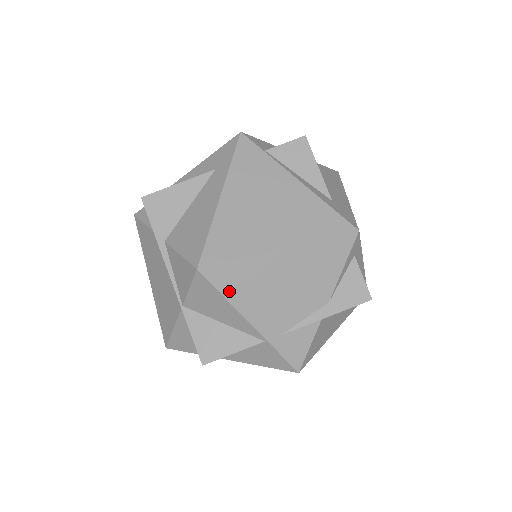
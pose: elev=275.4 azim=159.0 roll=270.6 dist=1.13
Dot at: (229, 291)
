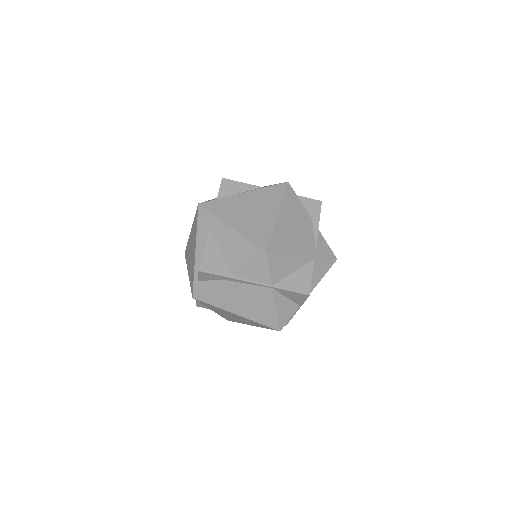
Dot at: (283, 250)
